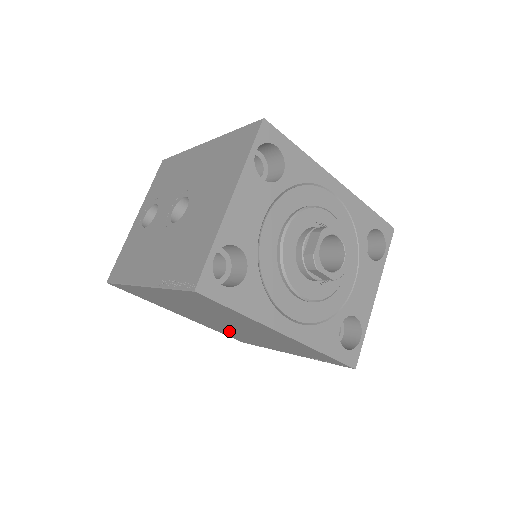
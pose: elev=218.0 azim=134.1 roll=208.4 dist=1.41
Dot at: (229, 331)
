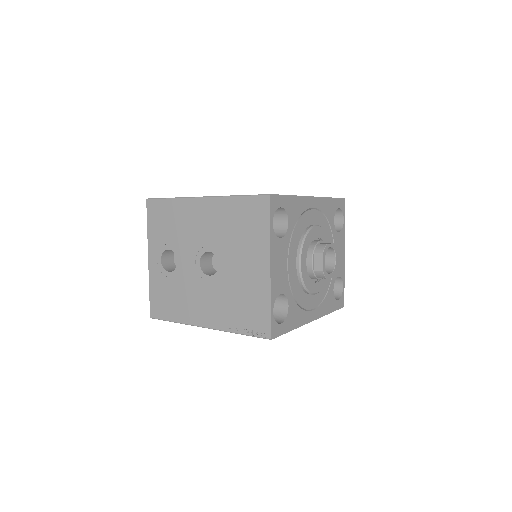
Dot at: occluded
